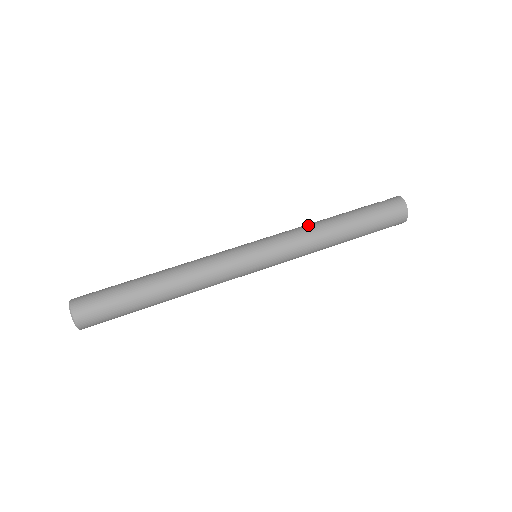
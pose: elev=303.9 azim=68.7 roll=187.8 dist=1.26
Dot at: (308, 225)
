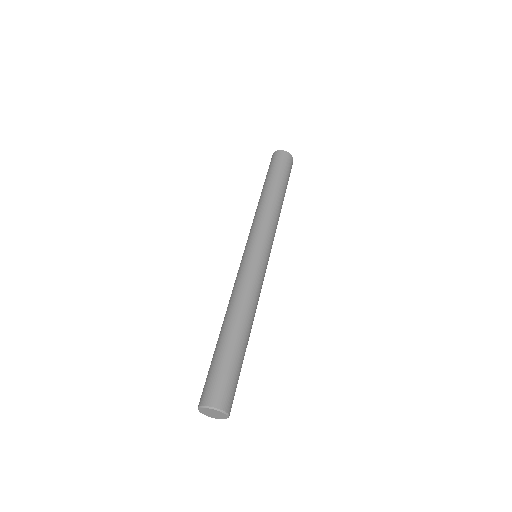
Dot at: (256, 212)
